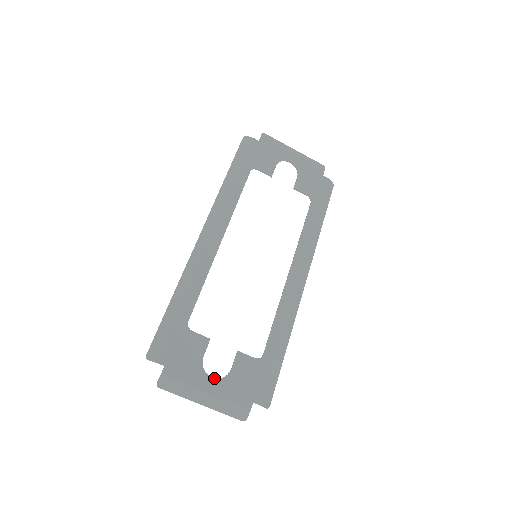
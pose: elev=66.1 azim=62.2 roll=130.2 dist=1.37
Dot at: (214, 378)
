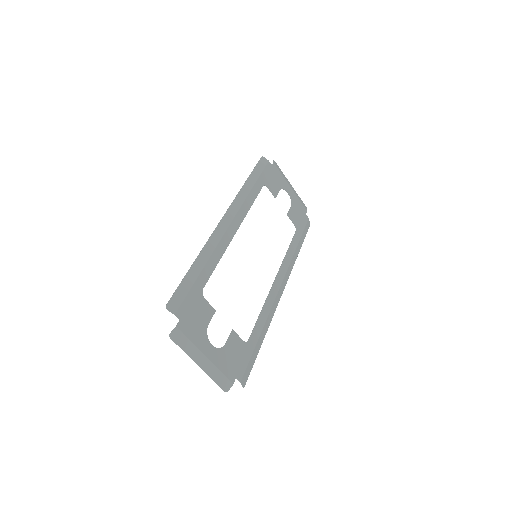
Dot at: (213, 346)
